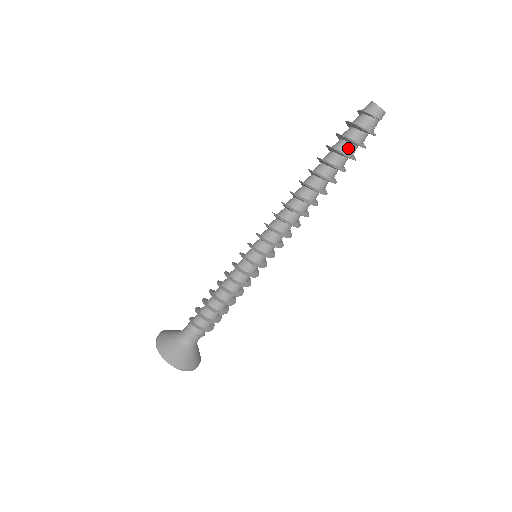
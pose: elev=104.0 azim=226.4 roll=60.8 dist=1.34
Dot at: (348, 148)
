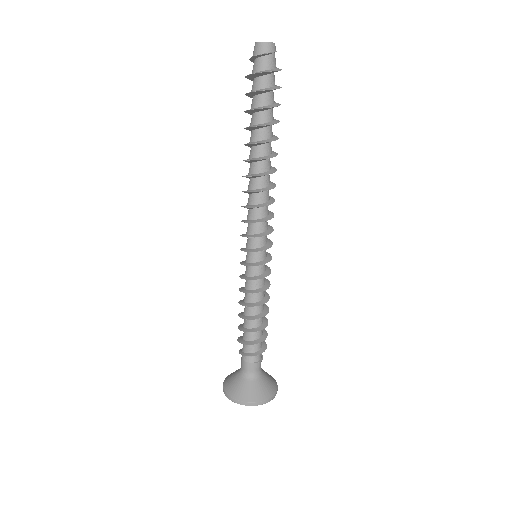
Dot at: (262, 100)
